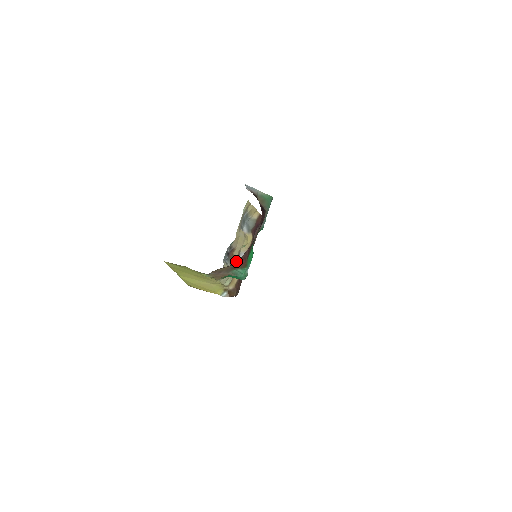
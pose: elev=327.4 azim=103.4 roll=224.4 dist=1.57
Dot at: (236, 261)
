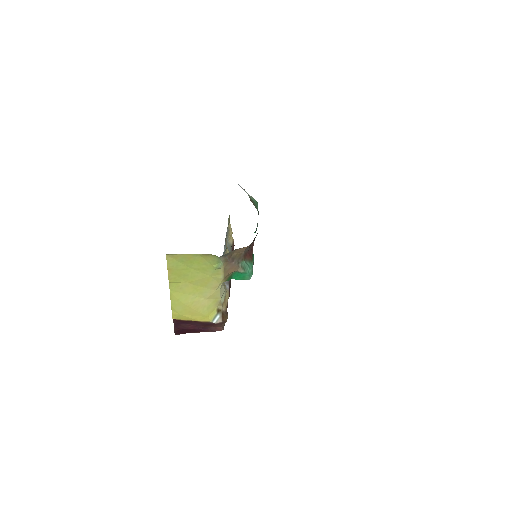
Dot at: (247, 248)
